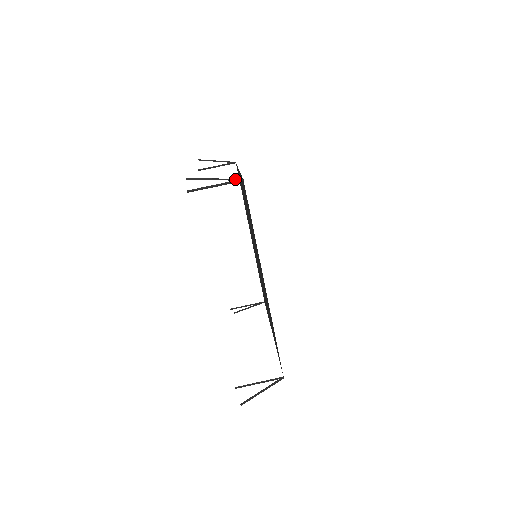
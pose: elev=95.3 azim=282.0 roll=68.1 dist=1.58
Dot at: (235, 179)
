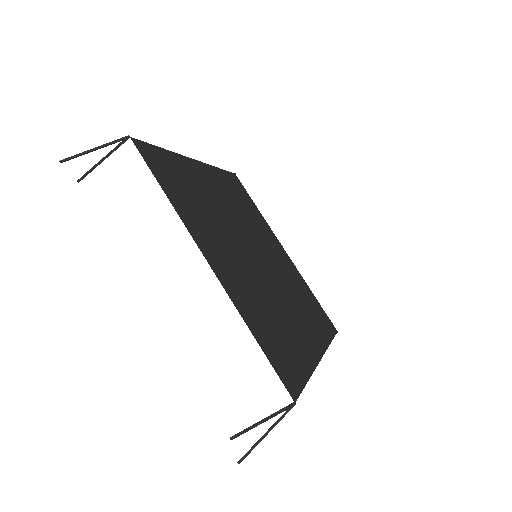
Dot at: occluded
